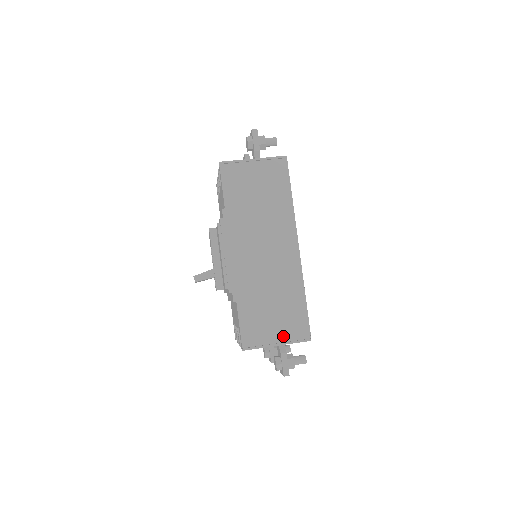
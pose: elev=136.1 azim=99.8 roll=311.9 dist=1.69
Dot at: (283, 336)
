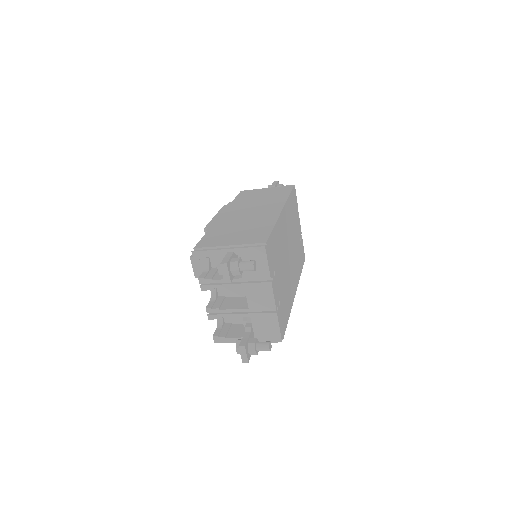
Dot at: (237, 244)
